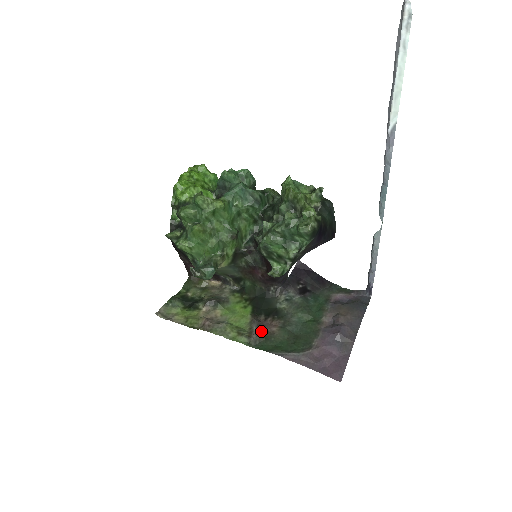
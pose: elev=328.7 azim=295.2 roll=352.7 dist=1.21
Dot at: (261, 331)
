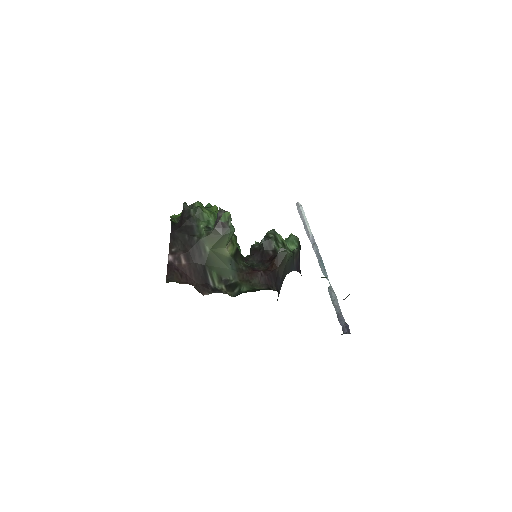
Dot at: occluded
